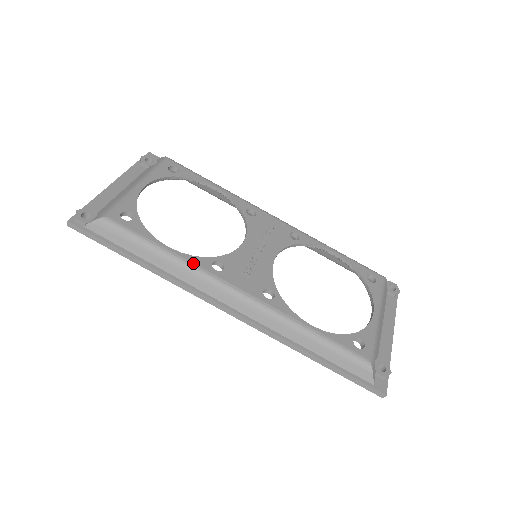
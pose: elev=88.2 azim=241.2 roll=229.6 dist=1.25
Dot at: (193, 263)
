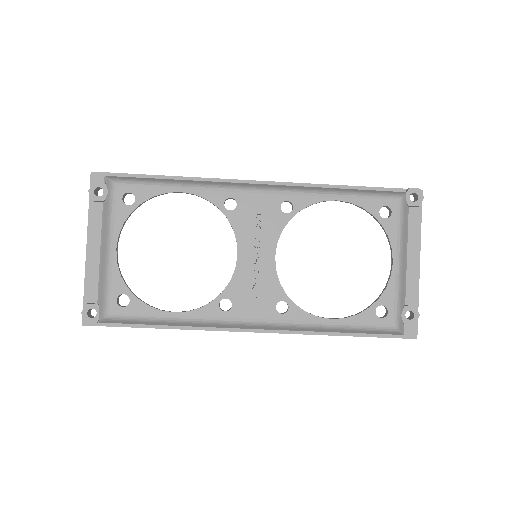
Dot at: (203, 317)
